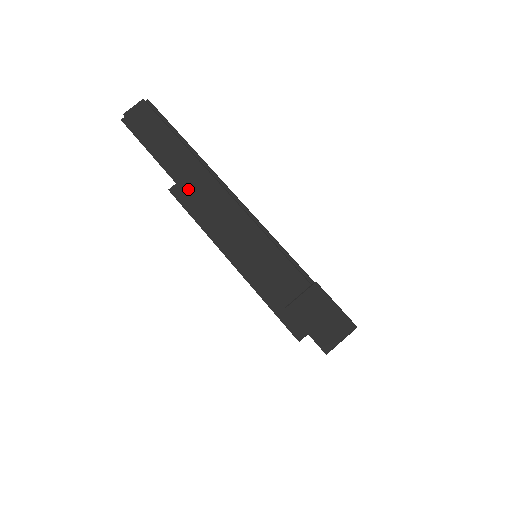
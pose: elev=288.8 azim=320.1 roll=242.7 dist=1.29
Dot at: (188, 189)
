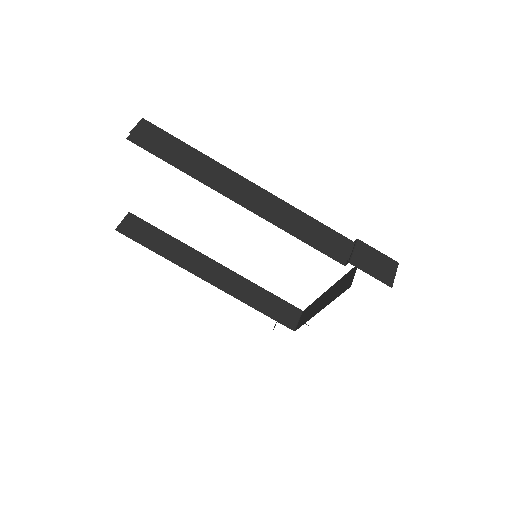
Dot at: (225, 189)
